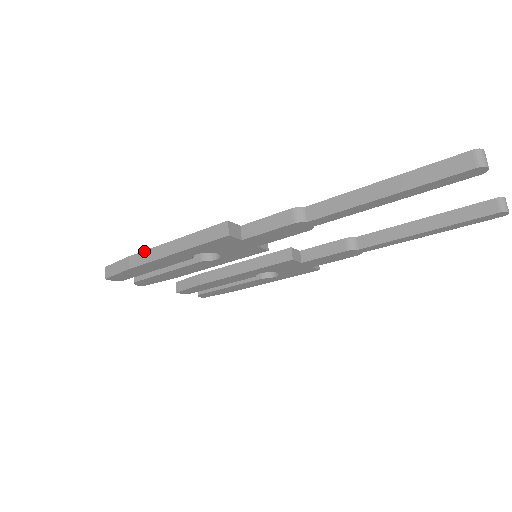
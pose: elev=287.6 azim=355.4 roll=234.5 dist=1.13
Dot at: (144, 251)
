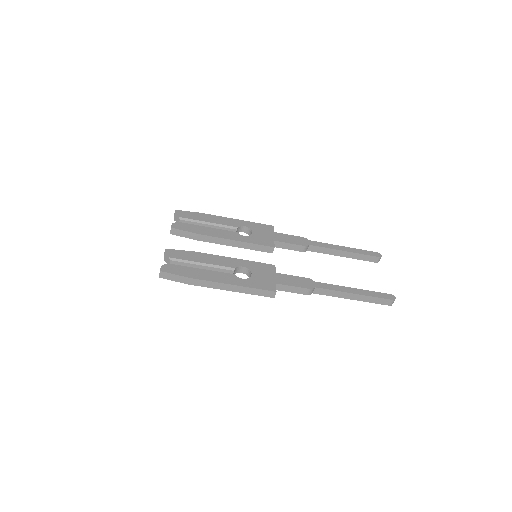
Dot at: (206, 281)
